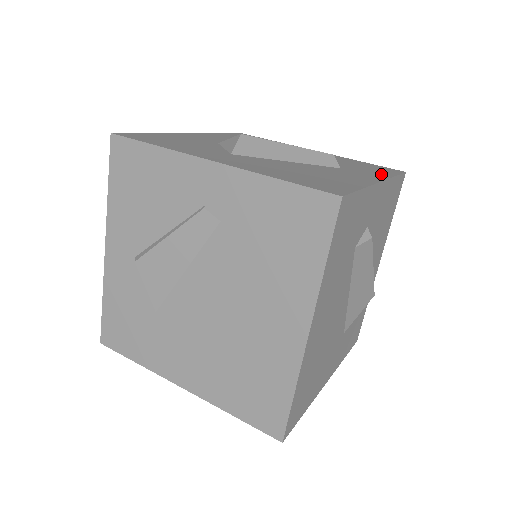
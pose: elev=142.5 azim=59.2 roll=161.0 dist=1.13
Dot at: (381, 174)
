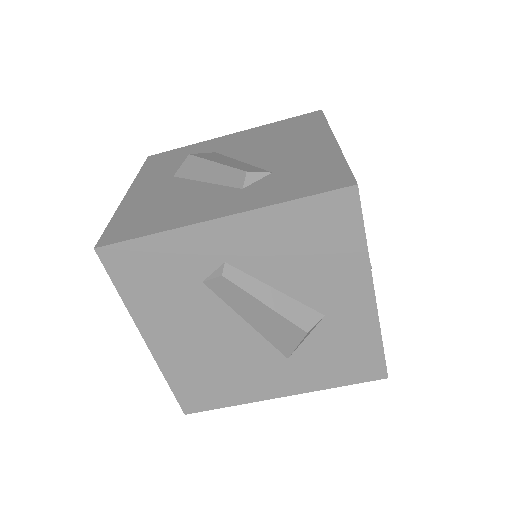
Dot at: (272, 198)
